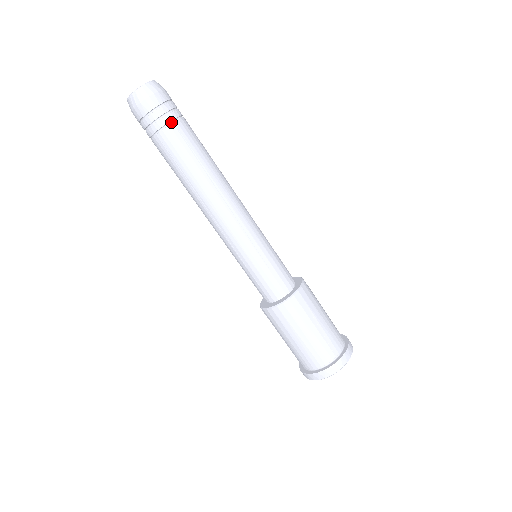
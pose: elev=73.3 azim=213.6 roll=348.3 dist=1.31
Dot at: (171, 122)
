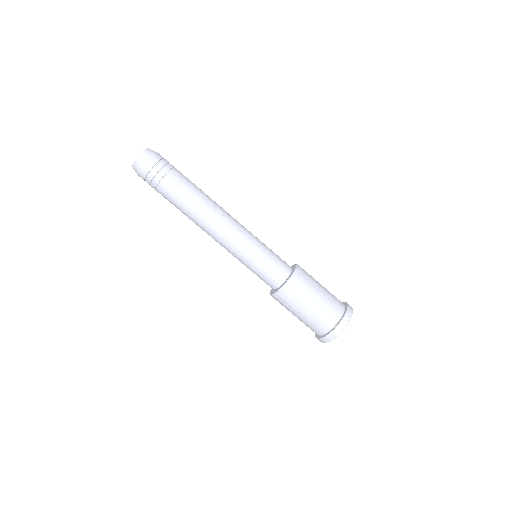
Dot at: (161, 180)
